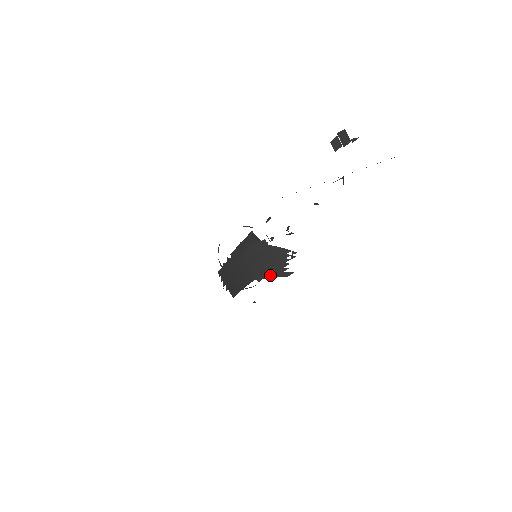
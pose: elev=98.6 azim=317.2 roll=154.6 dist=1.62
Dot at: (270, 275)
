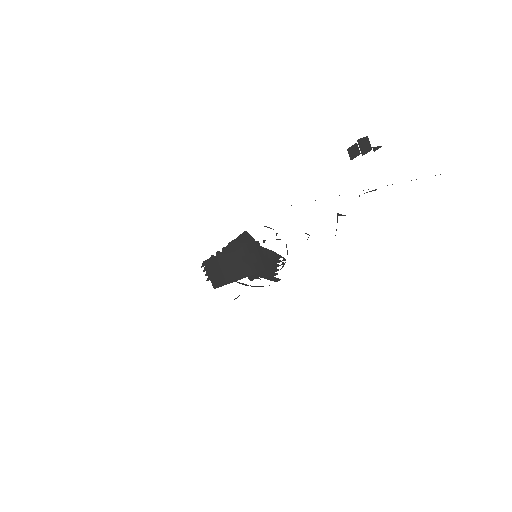
Dot at: (262, 277)
